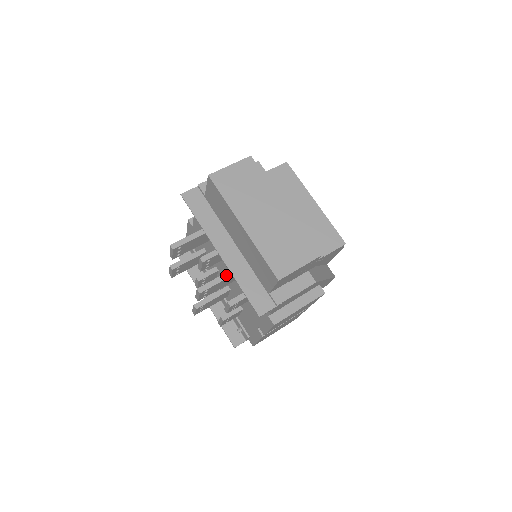
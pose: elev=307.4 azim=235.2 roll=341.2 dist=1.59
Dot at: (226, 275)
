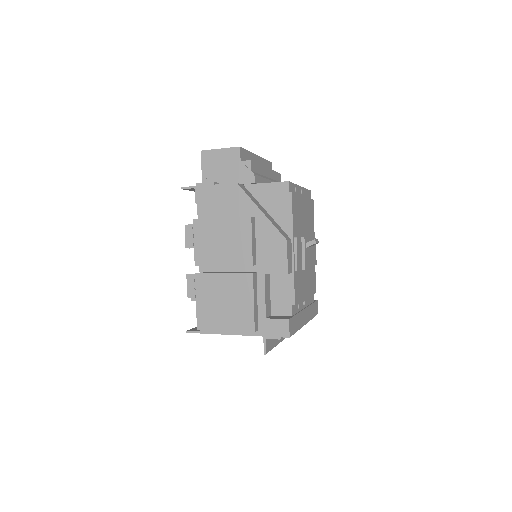
Dot at: occluded
